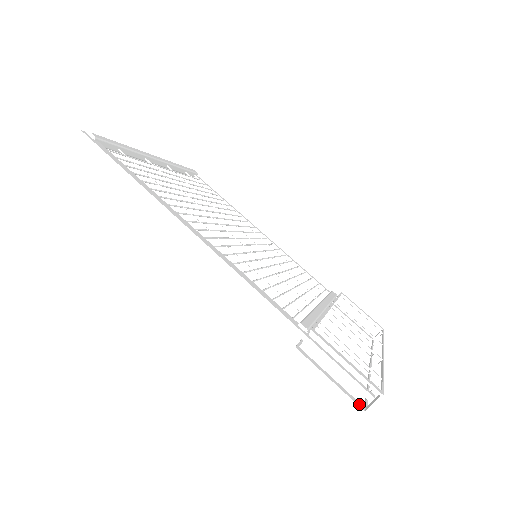
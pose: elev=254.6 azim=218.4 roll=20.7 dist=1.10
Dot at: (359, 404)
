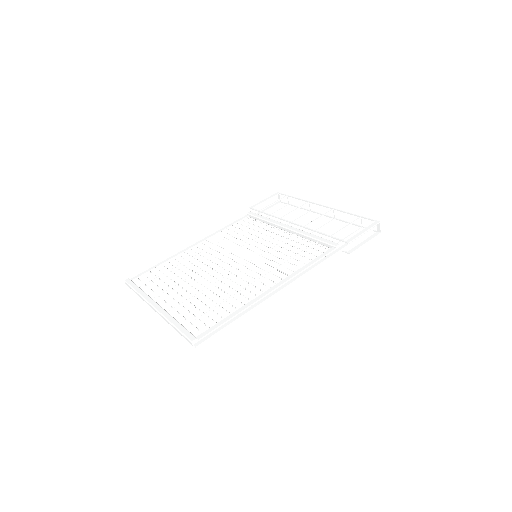
Dot at: (376, 234)
